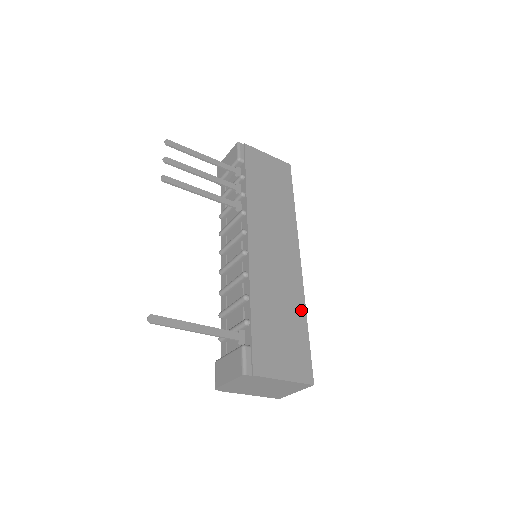
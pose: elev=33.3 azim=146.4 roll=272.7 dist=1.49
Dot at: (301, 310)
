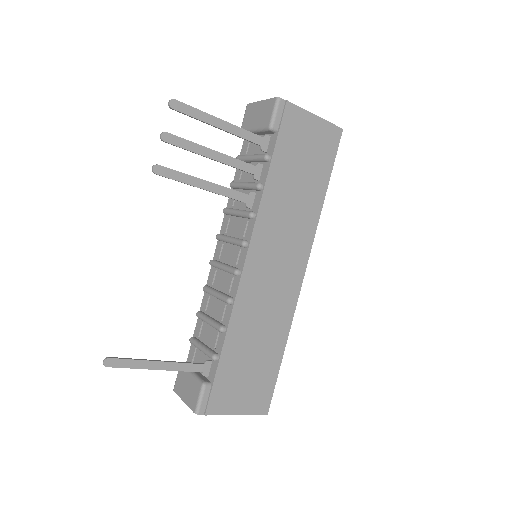
Dot at: (282, 338)
